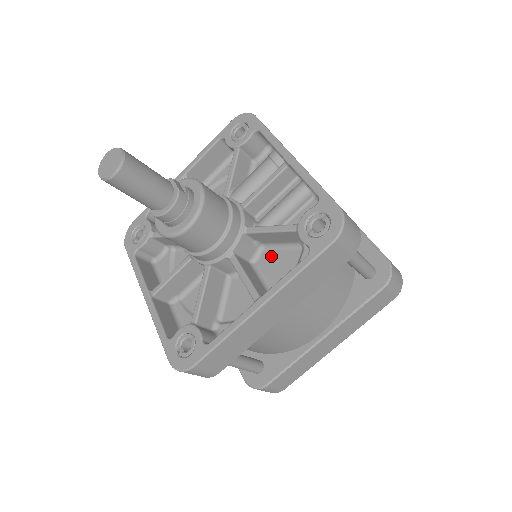
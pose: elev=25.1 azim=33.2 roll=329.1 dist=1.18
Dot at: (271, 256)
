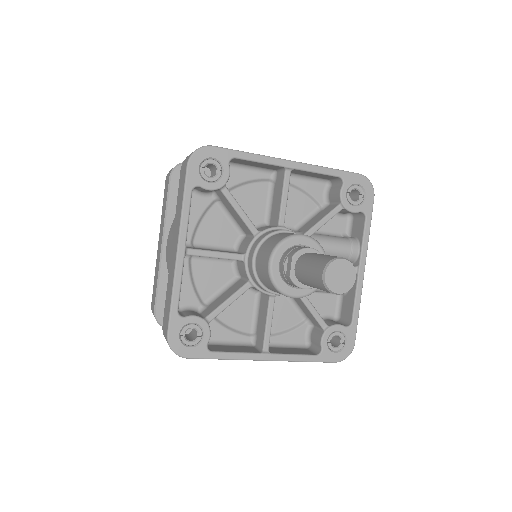
Dot at: (283, 302)
